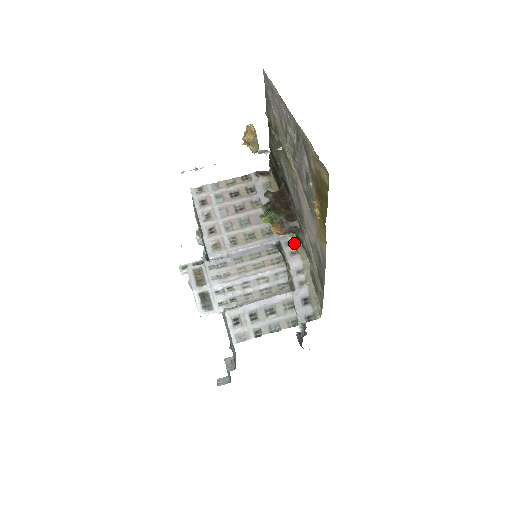
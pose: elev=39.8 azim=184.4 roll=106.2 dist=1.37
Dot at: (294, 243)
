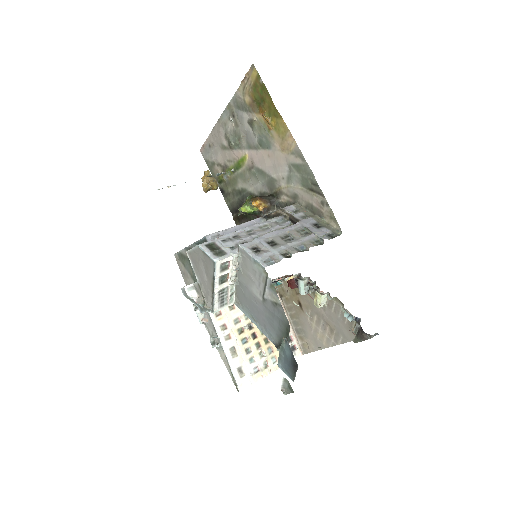
Dot at: occluded
